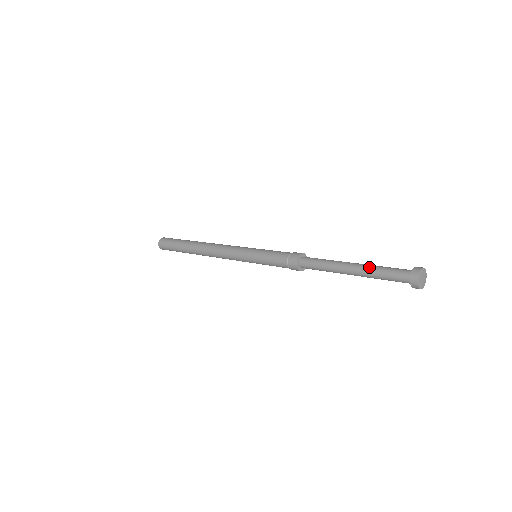
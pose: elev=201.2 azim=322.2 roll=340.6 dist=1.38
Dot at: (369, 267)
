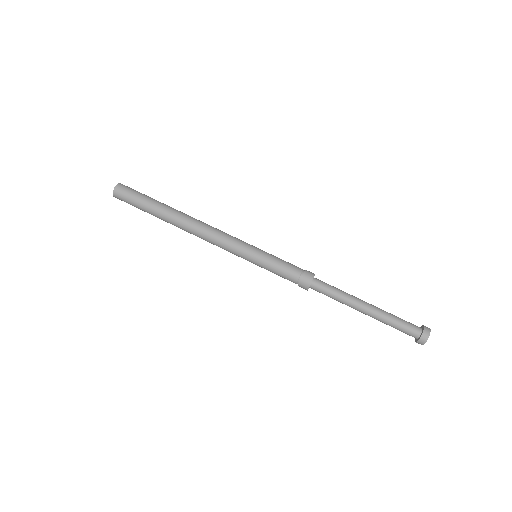
Dot at: occluded
